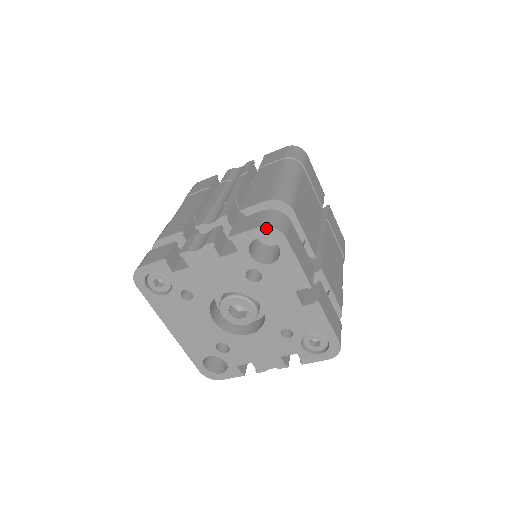
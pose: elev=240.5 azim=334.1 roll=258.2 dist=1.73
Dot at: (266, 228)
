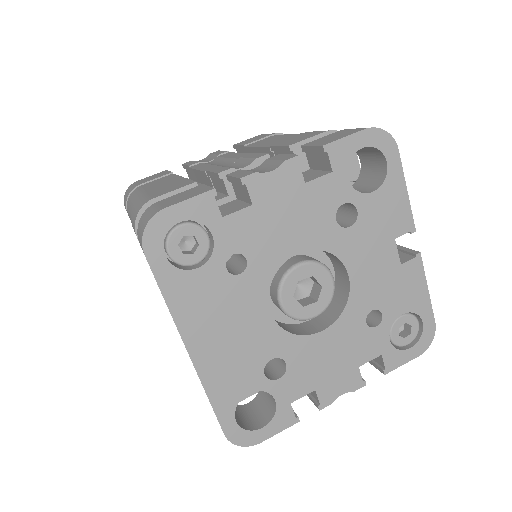
Dot at: (376, 130)
